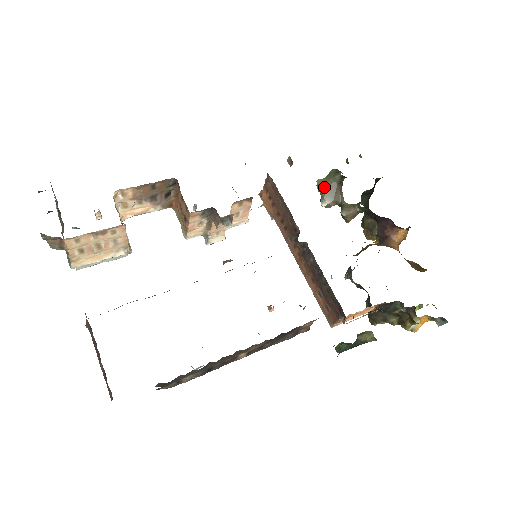
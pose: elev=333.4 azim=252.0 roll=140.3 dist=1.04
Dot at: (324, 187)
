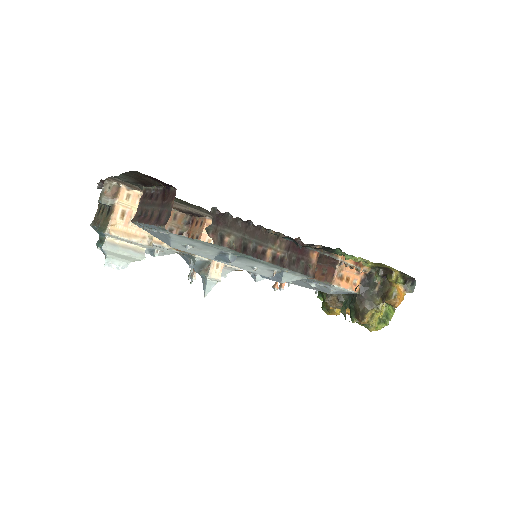
Dot at: occluded
